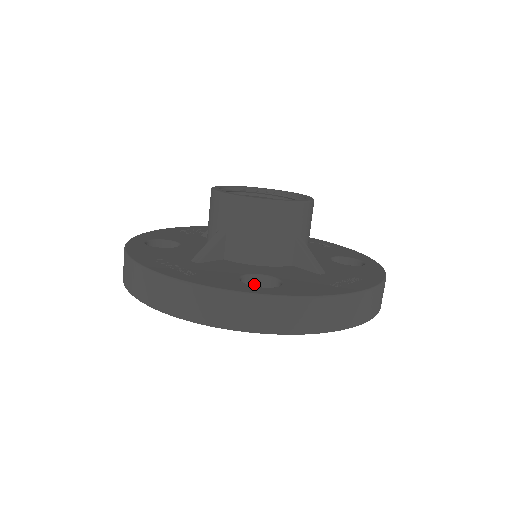
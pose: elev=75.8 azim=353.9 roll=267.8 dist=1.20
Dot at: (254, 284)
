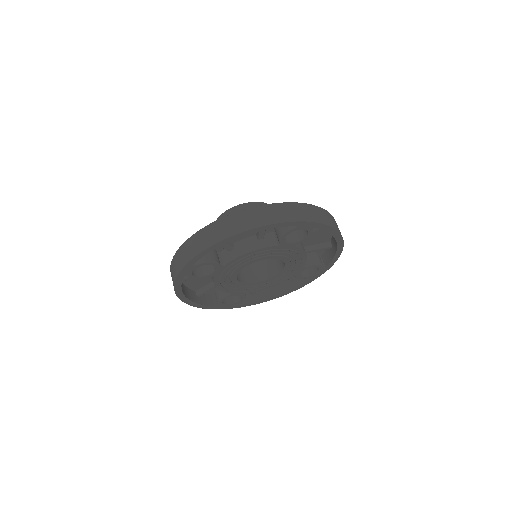
Dot at: occluded
